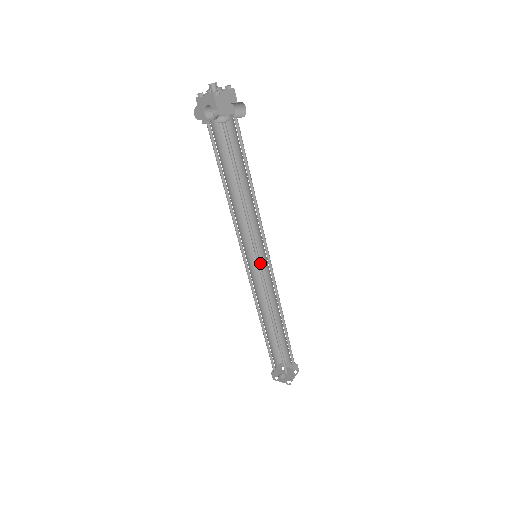
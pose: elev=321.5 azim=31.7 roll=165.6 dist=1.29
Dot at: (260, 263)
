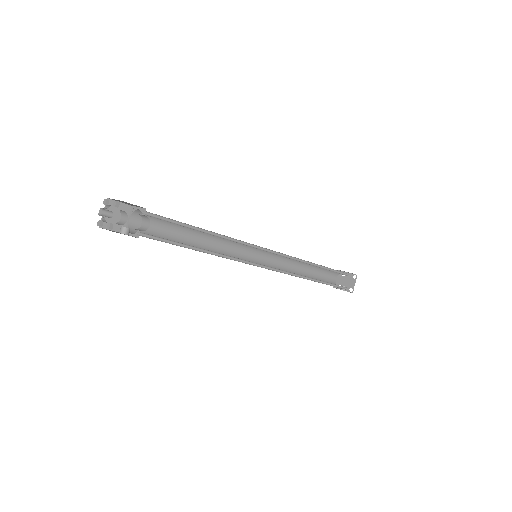
Dot at: (262, 265)
